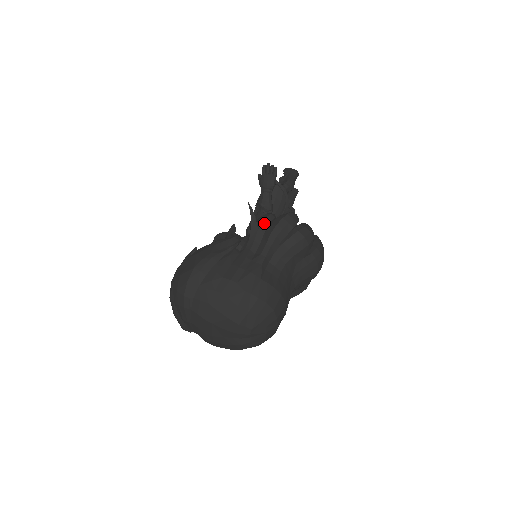
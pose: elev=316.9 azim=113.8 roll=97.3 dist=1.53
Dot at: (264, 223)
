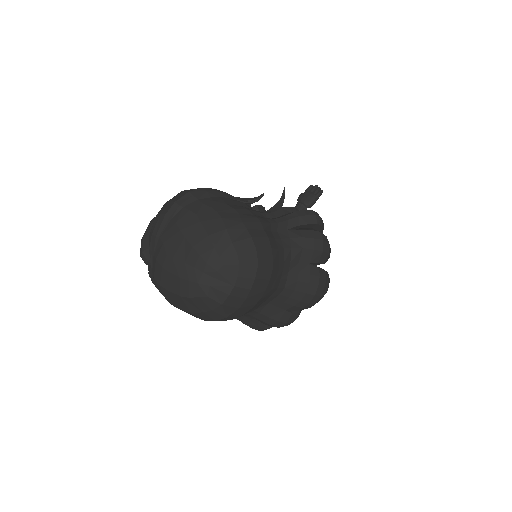
Dot at: (290, 209)
